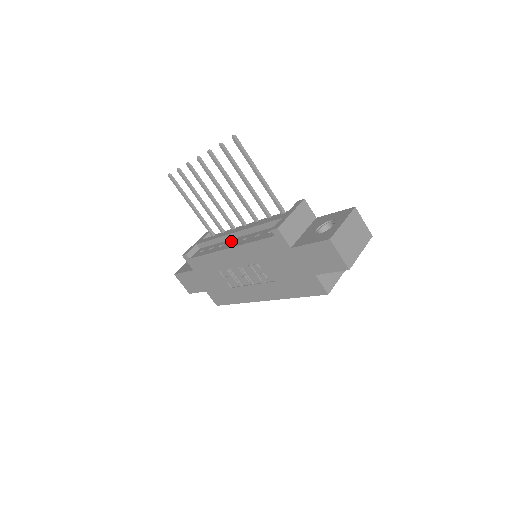
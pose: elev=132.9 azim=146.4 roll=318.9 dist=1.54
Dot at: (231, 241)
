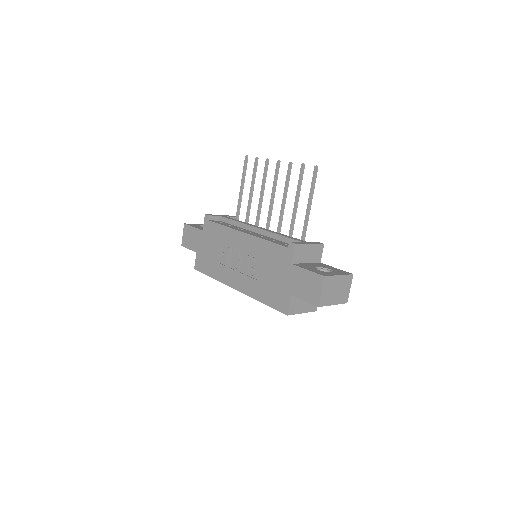
Dot at: (250, 231)
